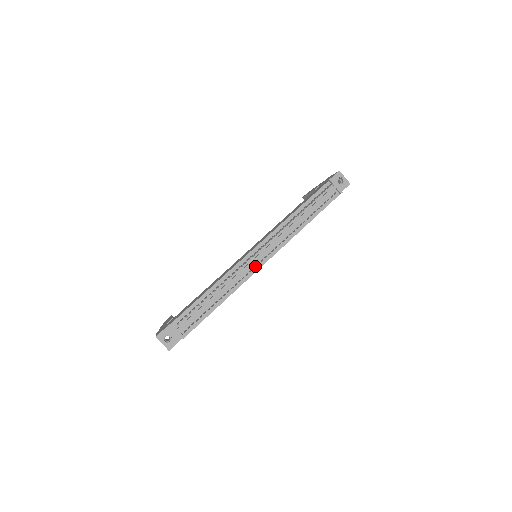
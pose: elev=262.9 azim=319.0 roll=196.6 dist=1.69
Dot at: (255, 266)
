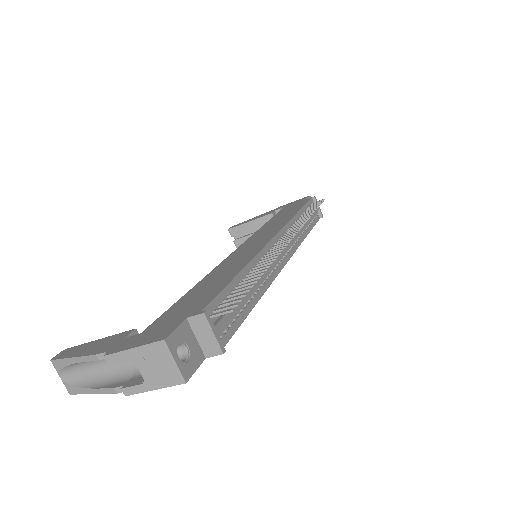
Dot at: (279, 261)
